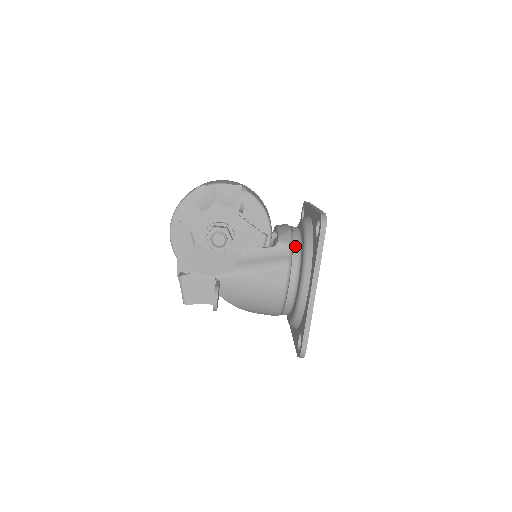
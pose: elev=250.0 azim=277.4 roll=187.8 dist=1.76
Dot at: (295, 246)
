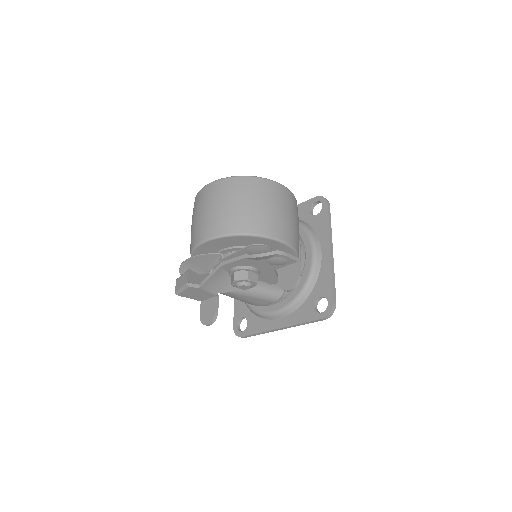
Dot at: occluded
